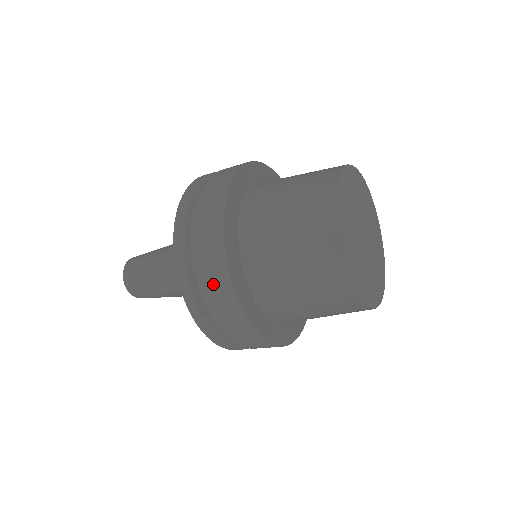
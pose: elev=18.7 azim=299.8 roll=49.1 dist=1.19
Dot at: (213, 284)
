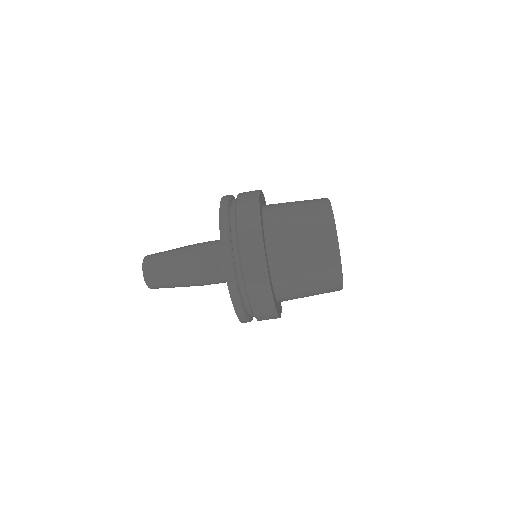
Dot at: (249, 250)
